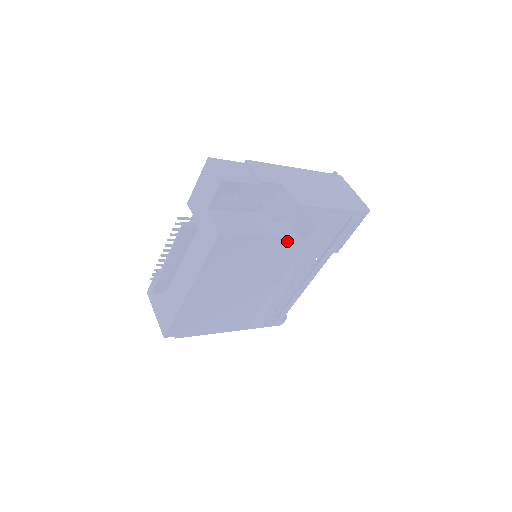
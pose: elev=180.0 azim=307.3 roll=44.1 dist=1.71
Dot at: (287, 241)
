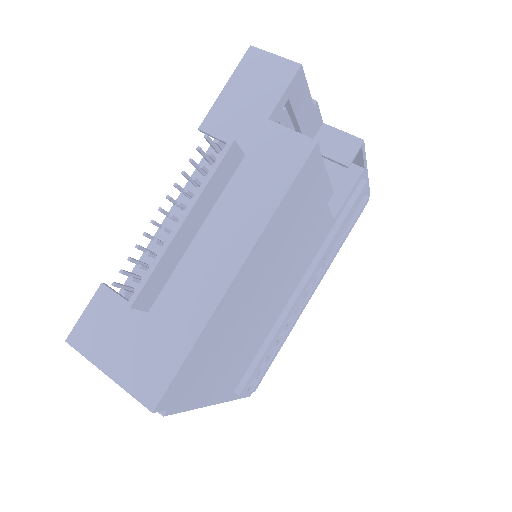
Dot at: (329, 209)
